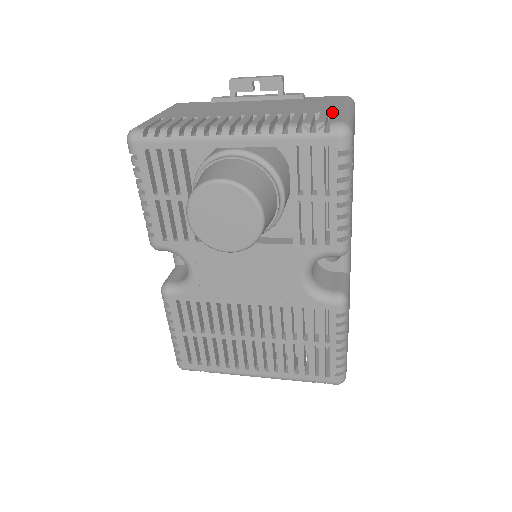
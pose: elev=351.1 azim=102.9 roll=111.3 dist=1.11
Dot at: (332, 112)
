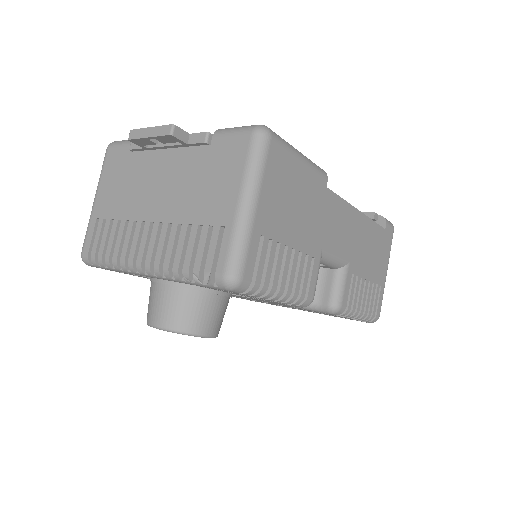
Dot at: (224, 226)
